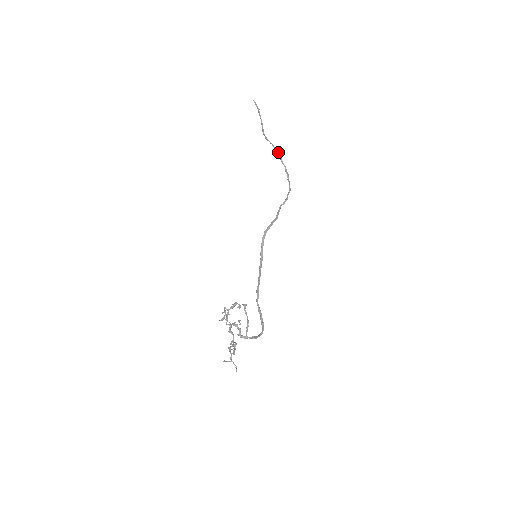
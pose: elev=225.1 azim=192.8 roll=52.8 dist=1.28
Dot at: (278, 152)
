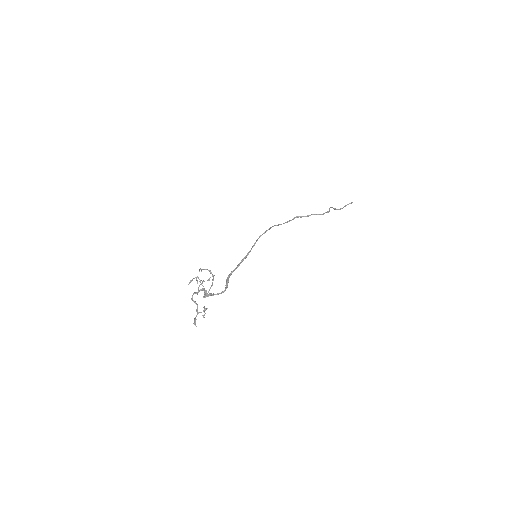
Dot at: (331, 207)
